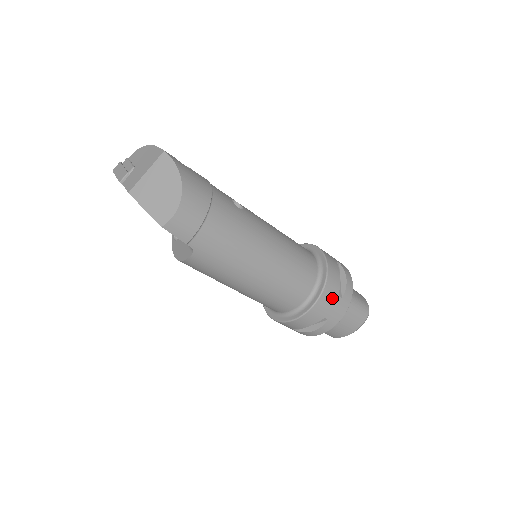
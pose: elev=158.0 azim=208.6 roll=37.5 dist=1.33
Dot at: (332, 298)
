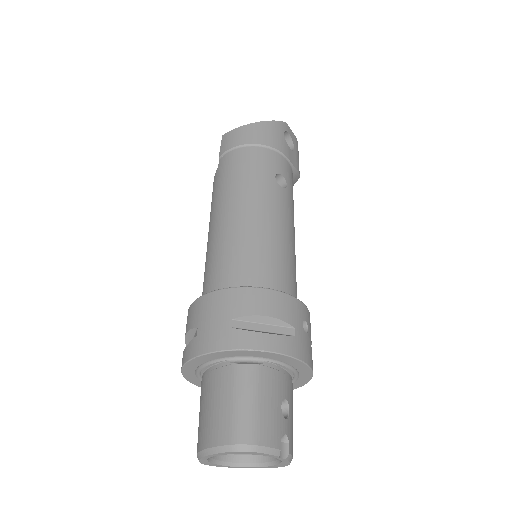
Dot at: (225, 310)
